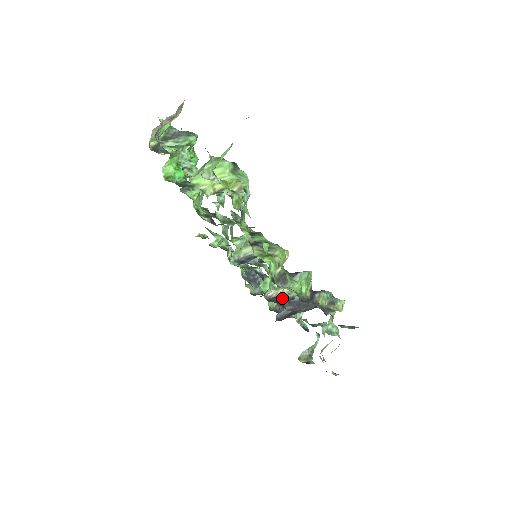
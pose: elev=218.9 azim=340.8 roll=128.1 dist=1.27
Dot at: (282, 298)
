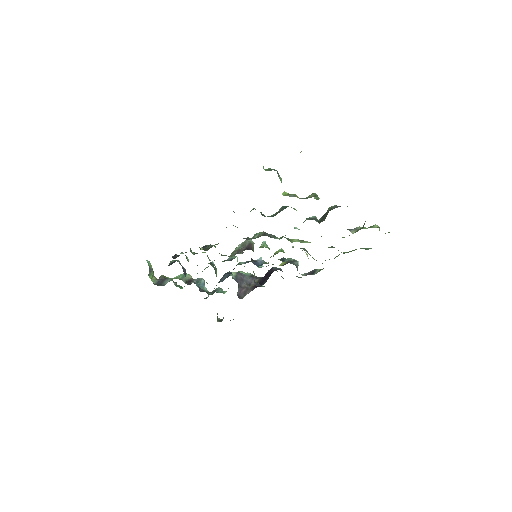
Dot at: occluded
